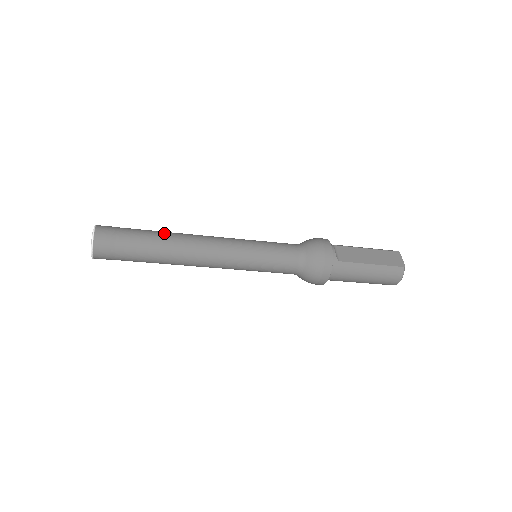
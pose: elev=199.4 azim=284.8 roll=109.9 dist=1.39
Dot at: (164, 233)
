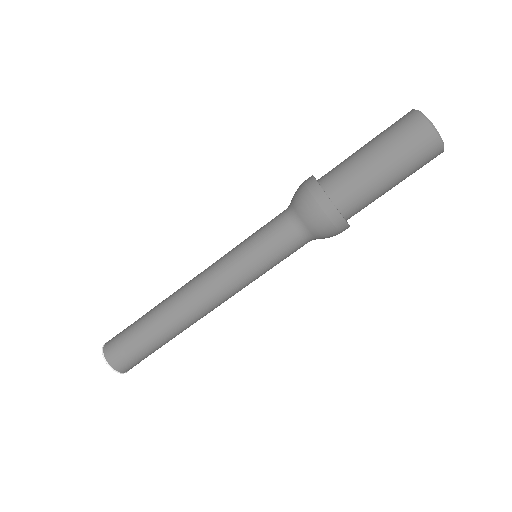
Dot at: occluded
